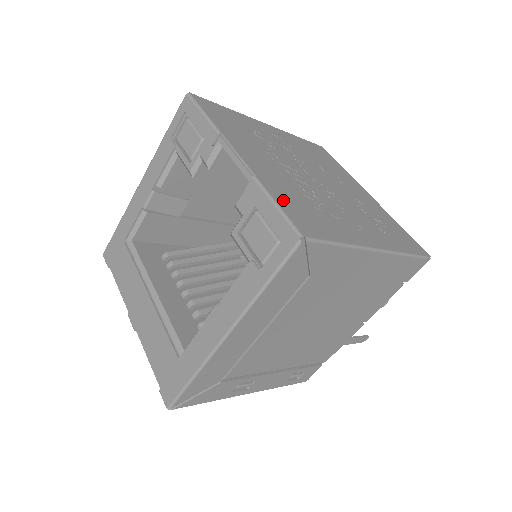
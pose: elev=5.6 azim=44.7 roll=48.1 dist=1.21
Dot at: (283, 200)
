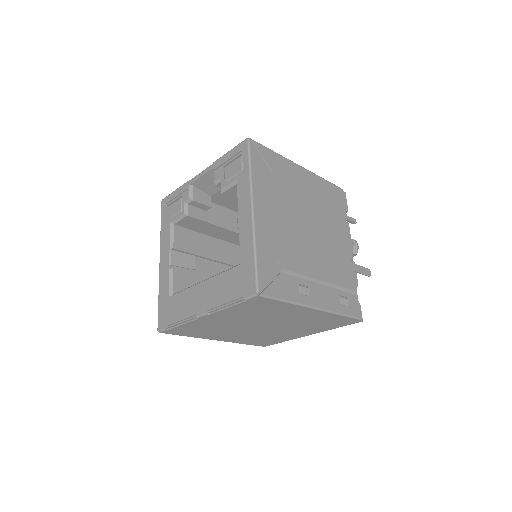
Dot at: occluded
